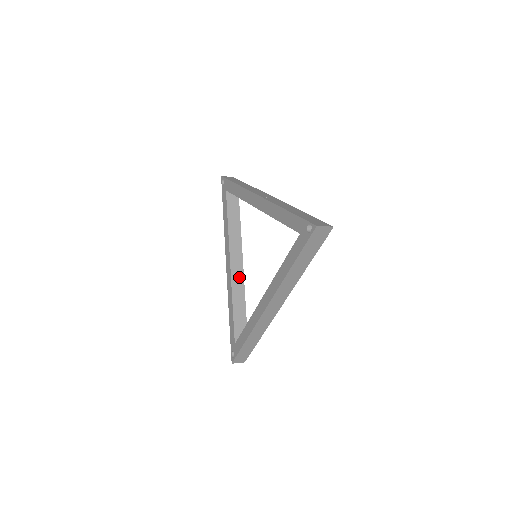
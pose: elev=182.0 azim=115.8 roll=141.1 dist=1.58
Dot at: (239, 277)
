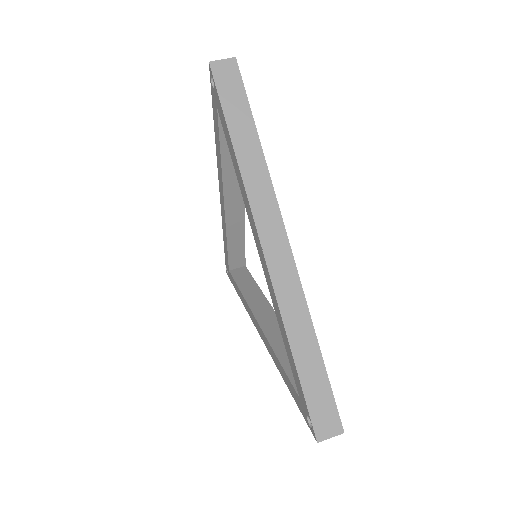
Dot at: (237, 215)
